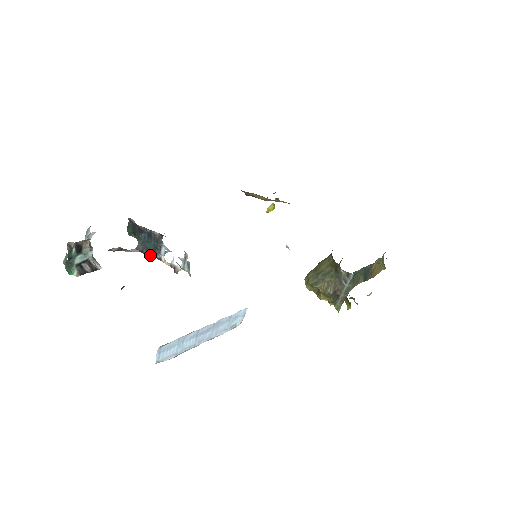
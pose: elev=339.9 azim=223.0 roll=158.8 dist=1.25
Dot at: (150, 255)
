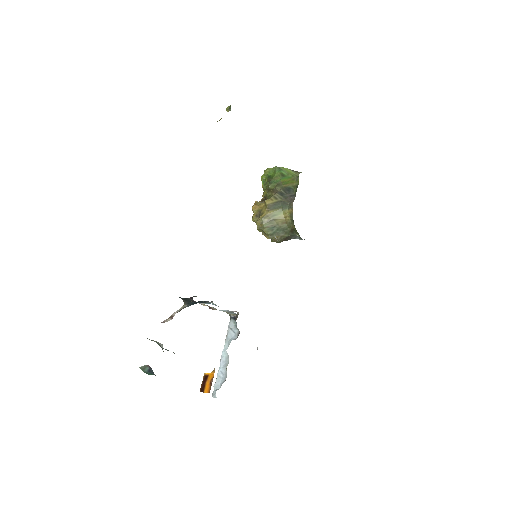
Dot at: occluded
